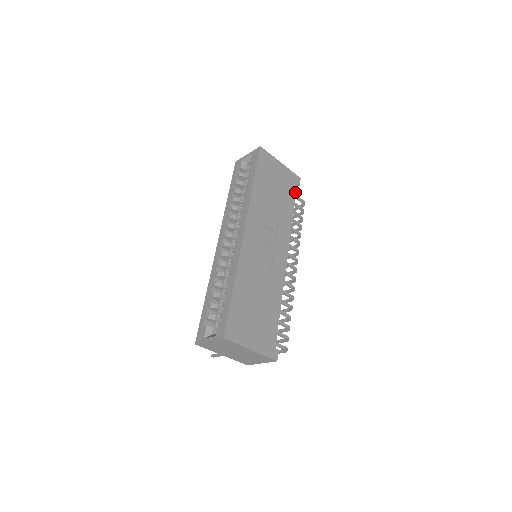
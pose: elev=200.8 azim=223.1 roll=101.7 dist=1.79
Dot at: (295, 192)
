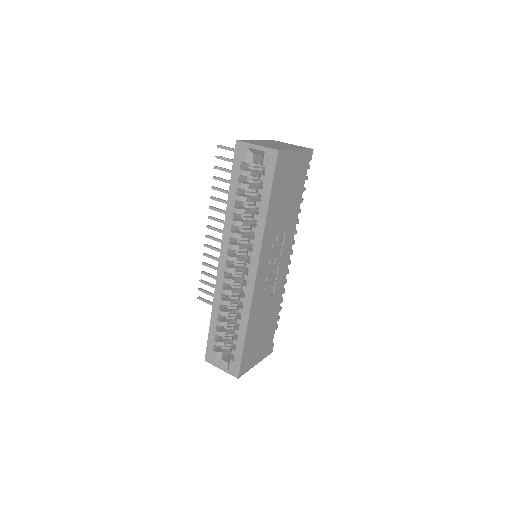
Dot at: (305, 175)
